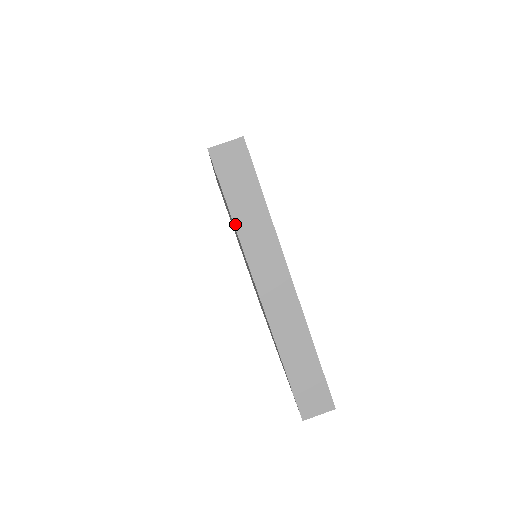
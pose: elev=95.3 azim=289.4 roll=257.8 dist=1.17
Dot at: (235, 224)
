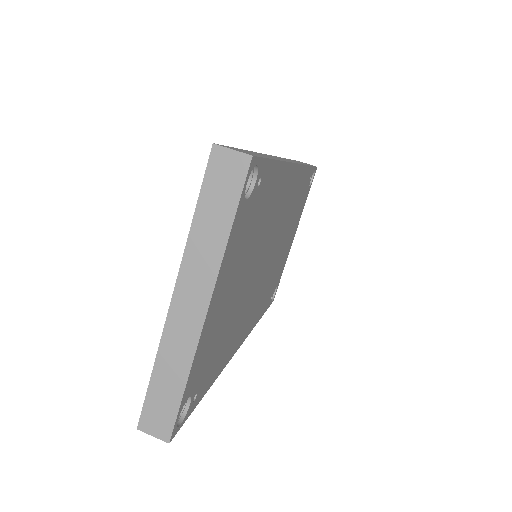
Dot at: (191, 228)
